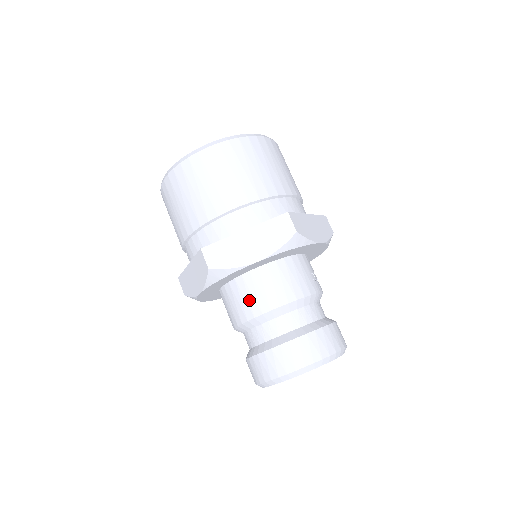
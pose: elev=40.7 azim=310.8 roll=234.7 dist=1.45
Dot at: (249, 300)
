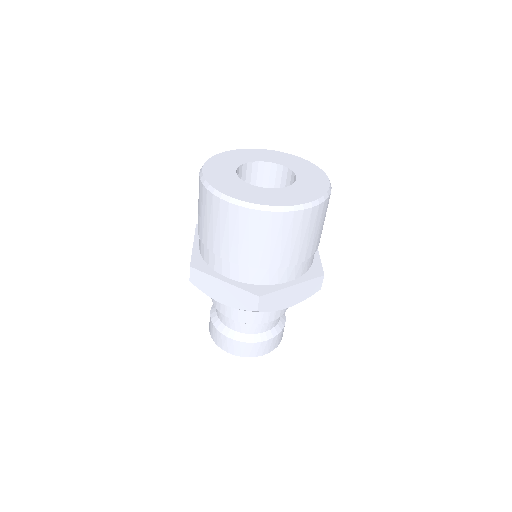
Dot at: (256, 313)
